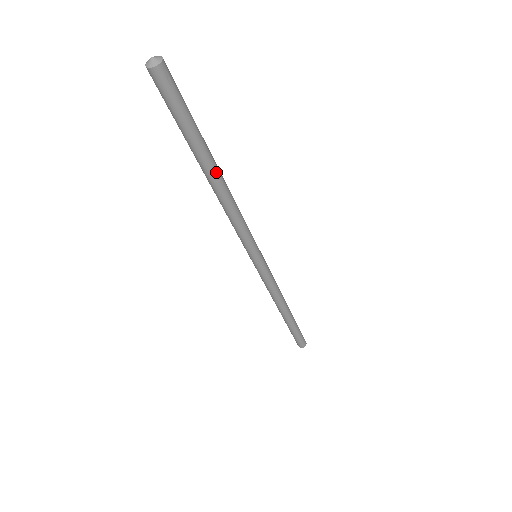
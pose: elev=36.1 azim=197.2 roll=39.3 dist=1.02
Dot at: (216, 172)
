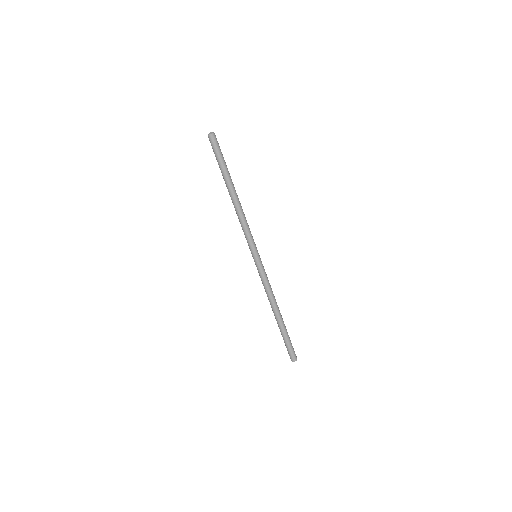
Dot at: (233, 190)
